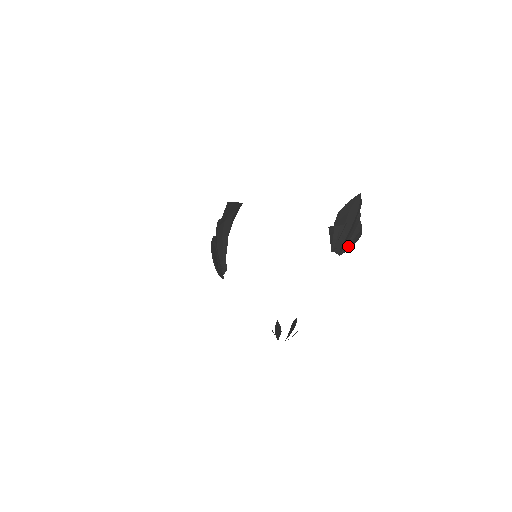
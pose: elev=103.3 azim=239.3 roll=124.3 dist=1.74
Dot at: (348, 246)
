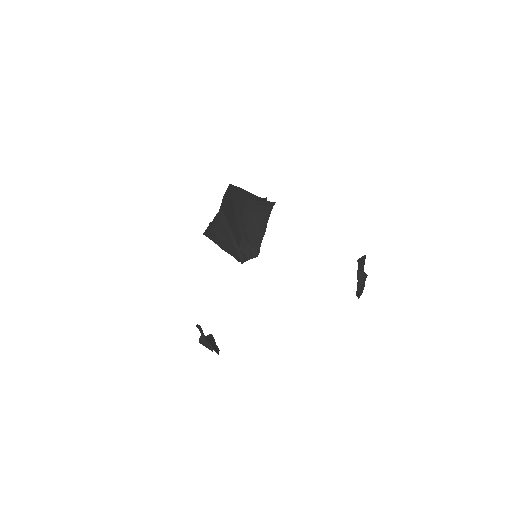
Dot at: (361, 294)
